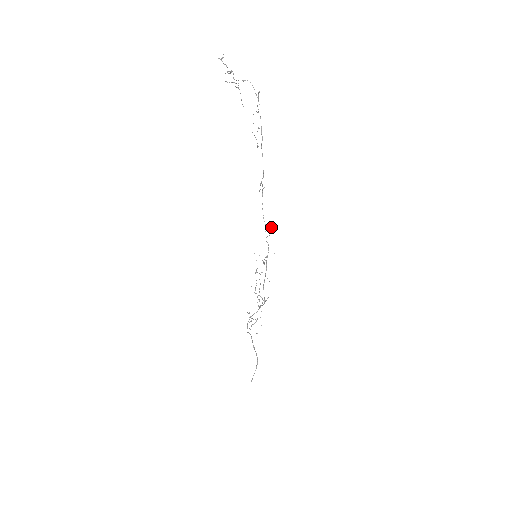
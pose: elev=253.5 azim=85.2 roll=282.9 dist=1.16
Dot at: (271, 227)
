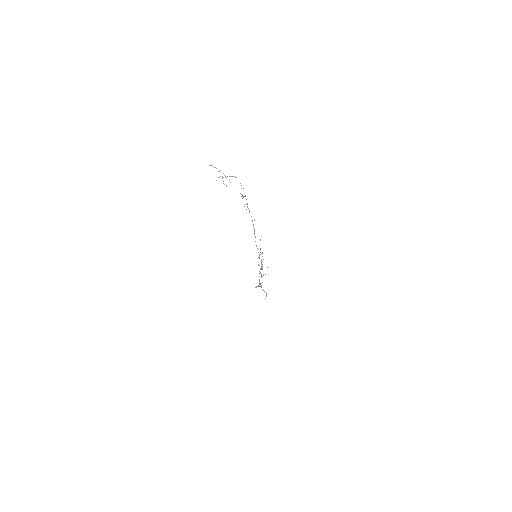
Dot at: occluded
